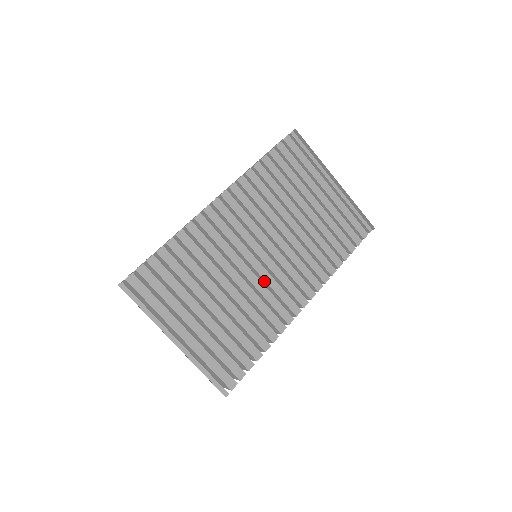
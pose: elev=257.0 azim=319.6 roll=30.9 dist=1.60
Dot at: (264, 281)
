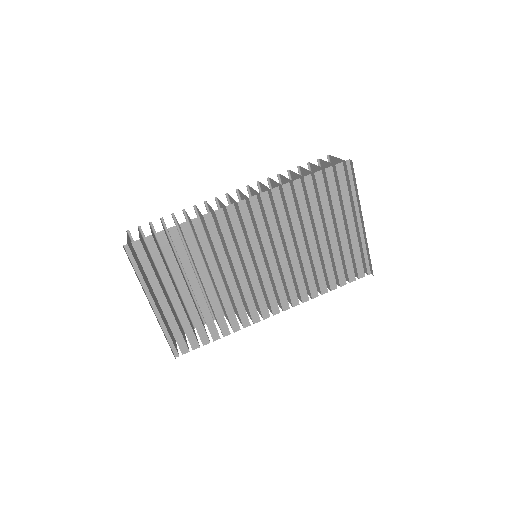
Dot at: (251, 283)
